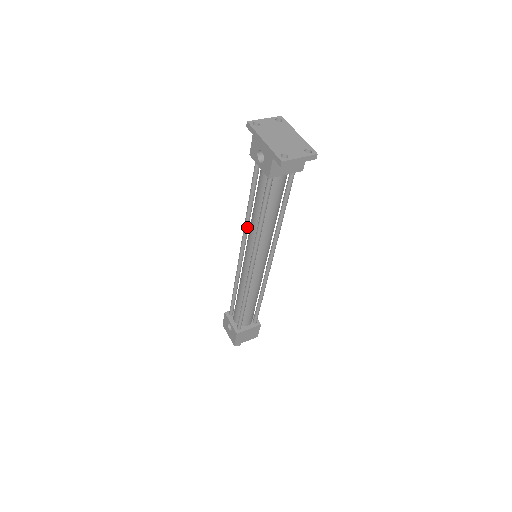
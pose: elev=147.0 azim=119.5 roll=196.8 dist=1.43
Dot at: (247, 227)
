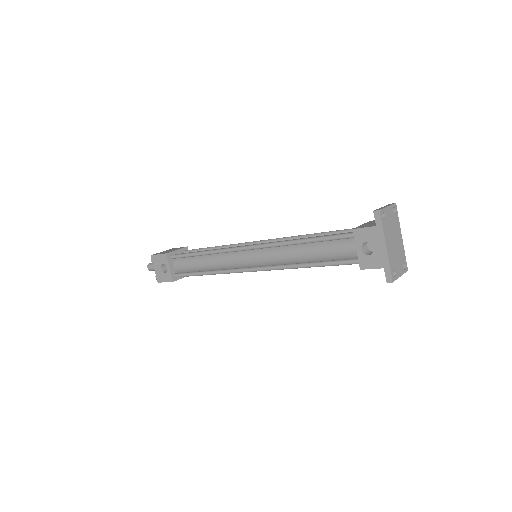
Dot at: (277, 246)
